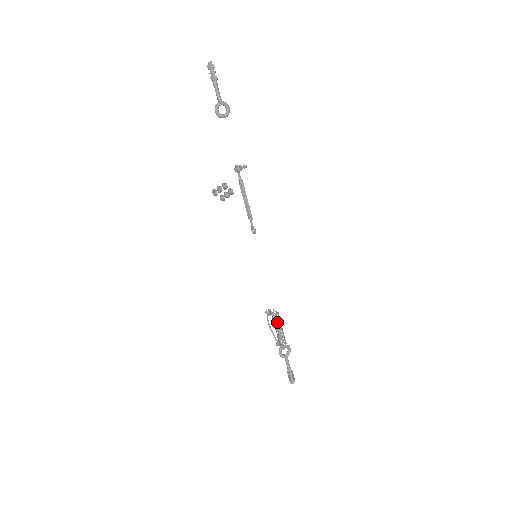
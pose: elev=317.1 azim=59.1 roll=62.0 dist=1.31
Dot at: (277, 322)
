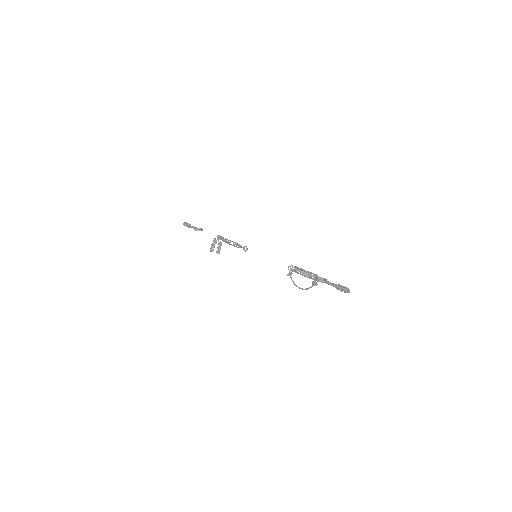
Dot at: (298, 268)
